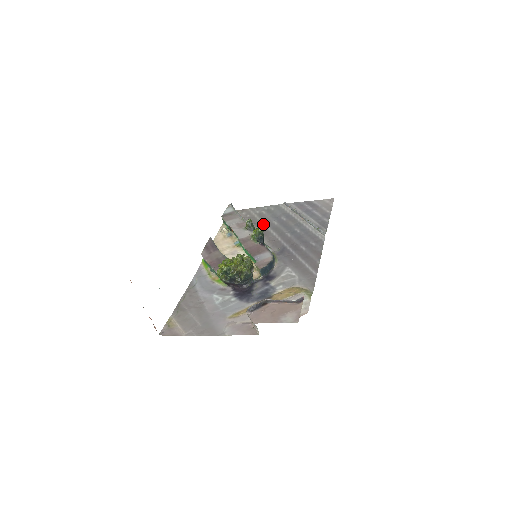
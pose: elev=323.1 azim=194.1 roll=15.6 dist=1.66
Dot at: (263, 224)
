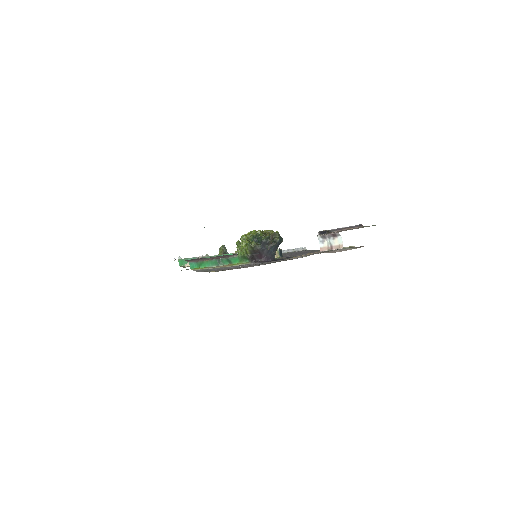
Dot at: occluded
